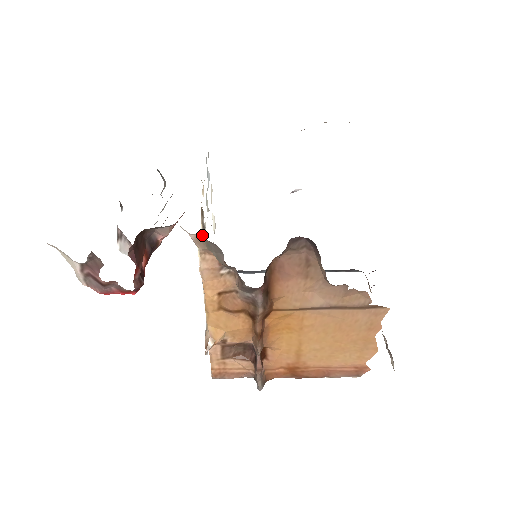
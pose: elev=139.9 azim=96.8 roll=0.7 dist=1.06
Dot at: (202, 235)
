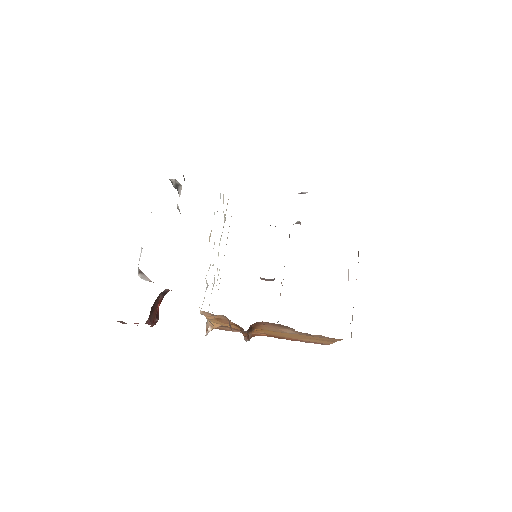
Dot at: occluded
